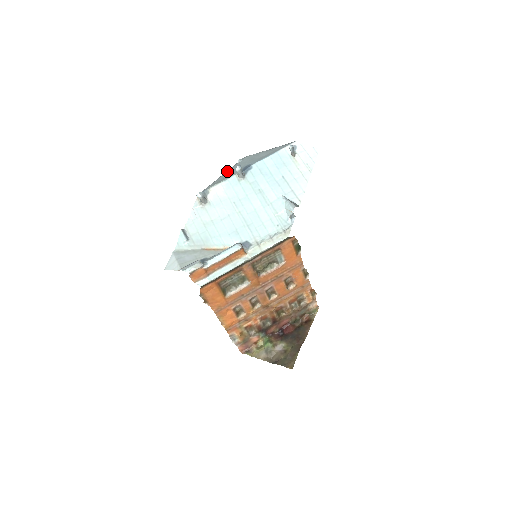
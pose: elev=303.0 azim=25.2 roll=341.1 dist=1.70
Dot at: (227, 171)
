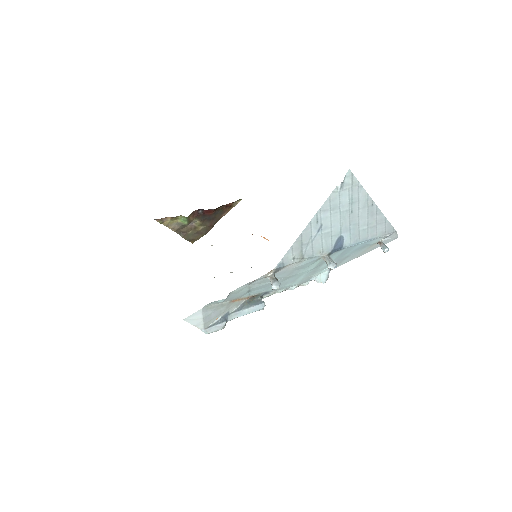
Dot at: (318, 215)
